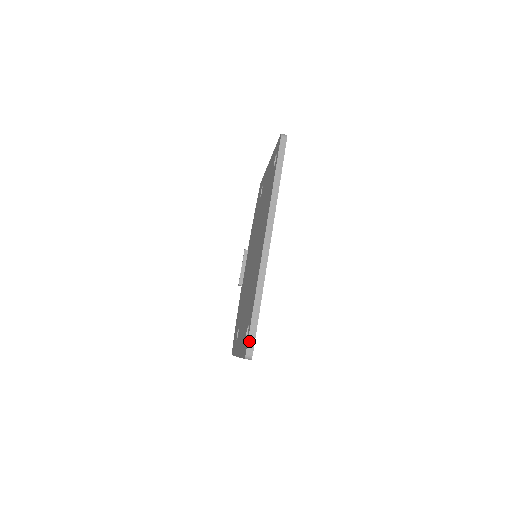
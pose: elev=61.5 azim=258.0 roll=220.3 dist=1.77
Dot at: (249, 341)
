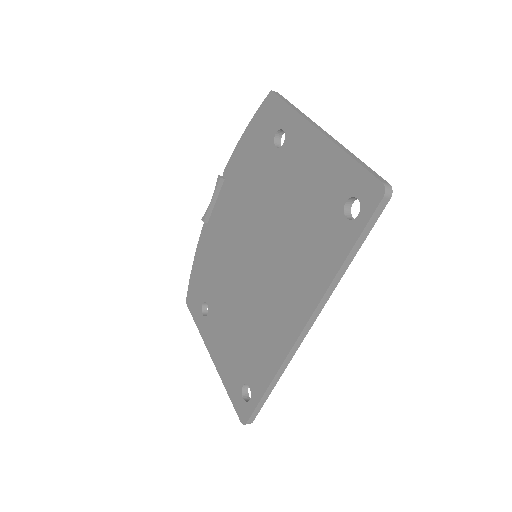
Dot at: (252, 416)
